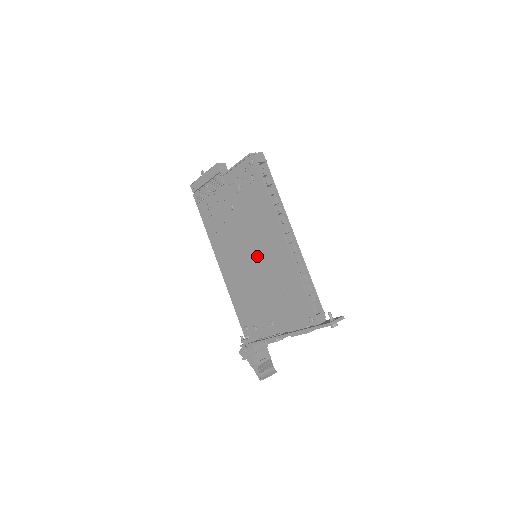
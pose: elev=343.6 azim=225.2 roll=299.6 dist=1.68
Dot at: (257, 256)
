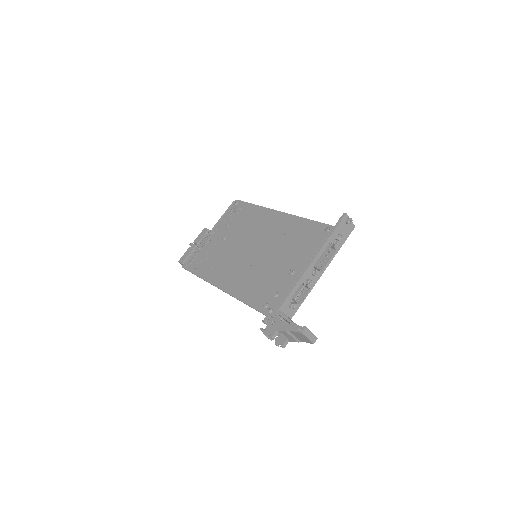
Dot at: (258, 243)
